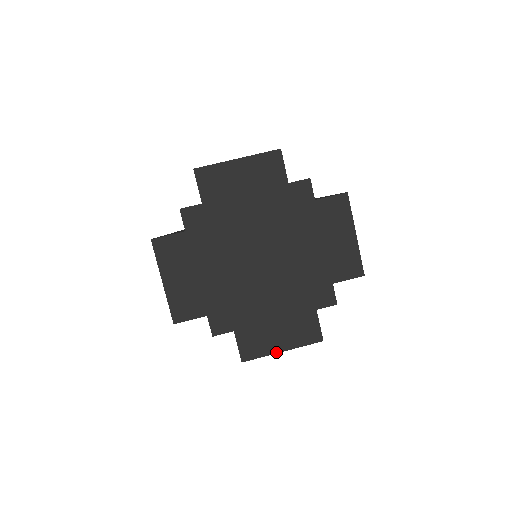
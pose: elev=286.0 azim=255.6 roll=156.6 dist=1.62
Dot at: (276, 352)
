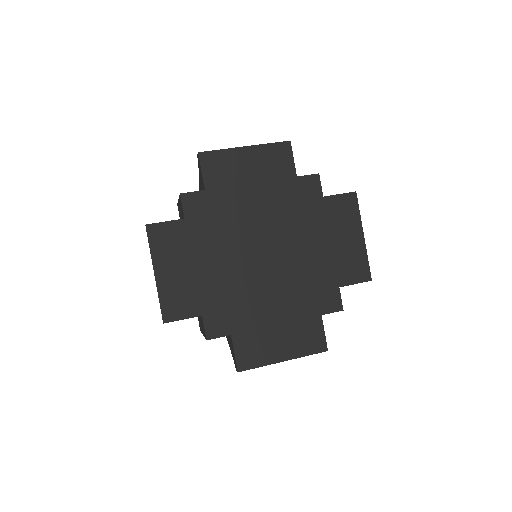
Dot at: (276, 361)
